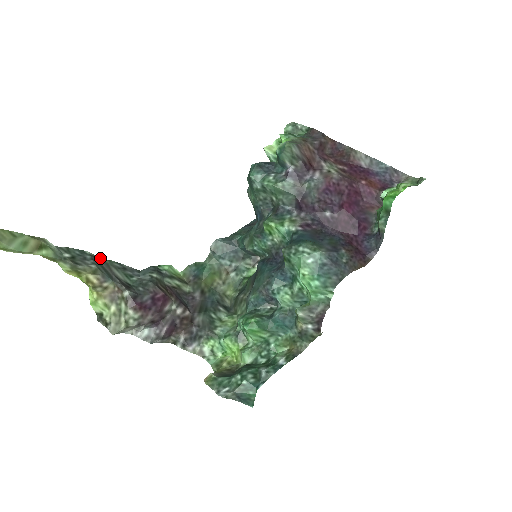
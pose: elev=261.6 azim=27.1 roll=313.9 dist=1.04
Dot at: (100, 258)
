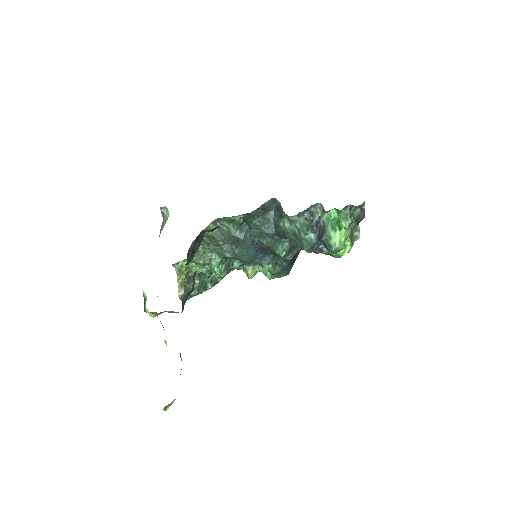
Dot at: occluded
